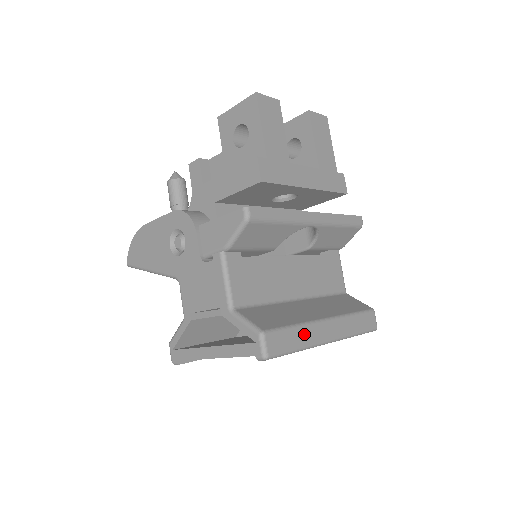
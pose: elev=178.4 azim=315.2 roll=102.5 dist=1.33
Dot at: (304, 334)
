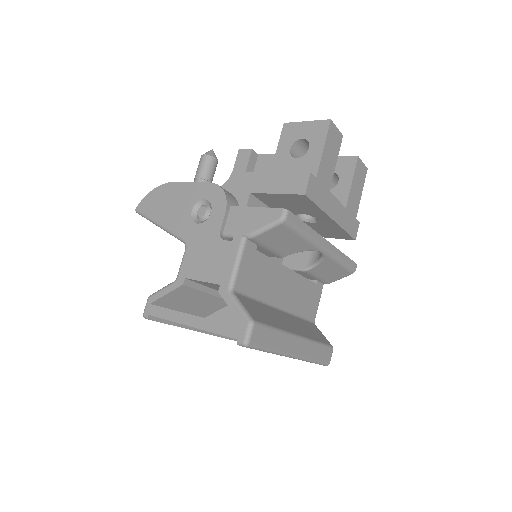
Dot at: (280, 340)
